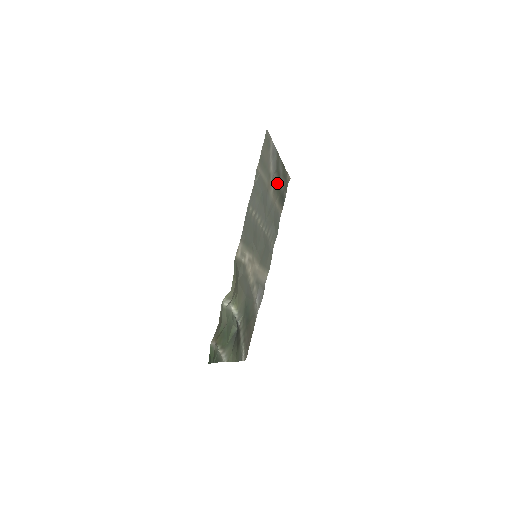
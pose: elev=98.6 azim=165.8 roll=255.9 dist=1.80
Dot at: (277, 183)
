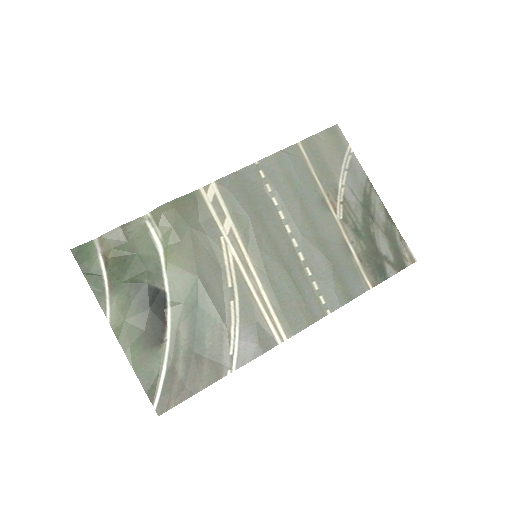
Dot at: (361, 223)
